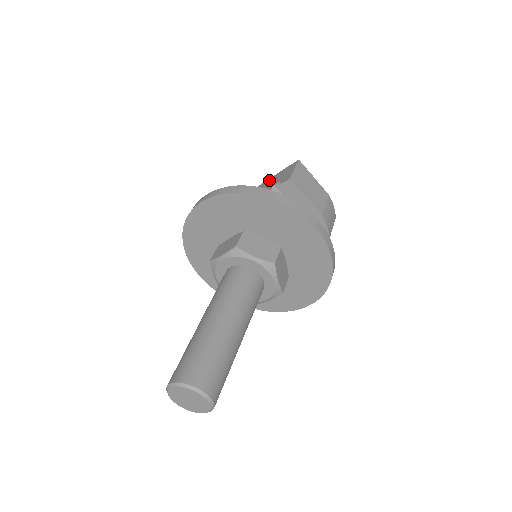
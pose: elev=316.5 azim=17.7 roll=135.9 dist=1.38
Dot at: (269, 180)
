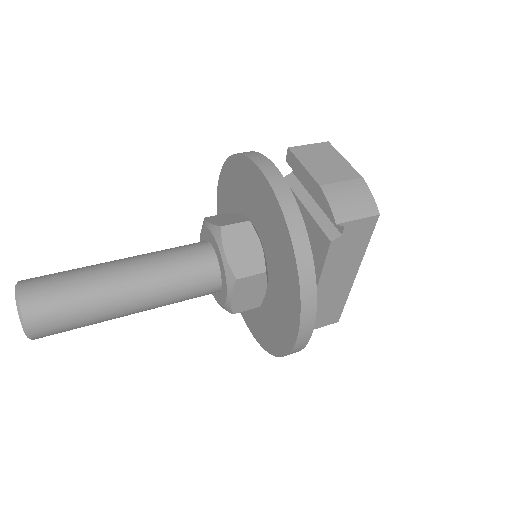
Dot at: occluded
